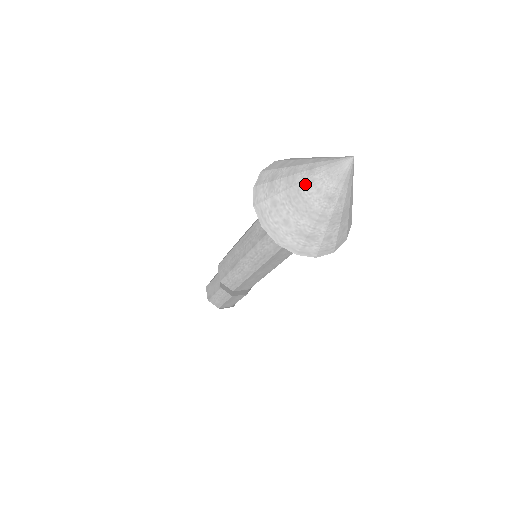
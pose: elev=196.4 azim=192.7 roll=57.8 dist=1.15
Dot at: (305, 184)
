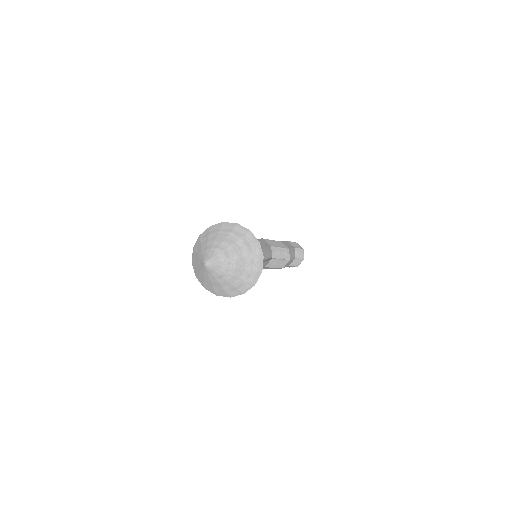
Dot at: (201, 251)
